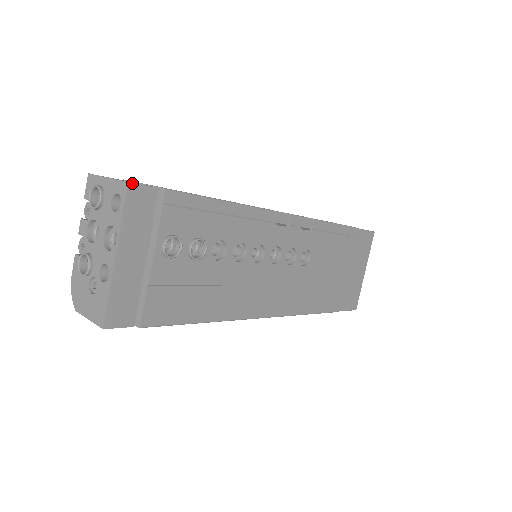
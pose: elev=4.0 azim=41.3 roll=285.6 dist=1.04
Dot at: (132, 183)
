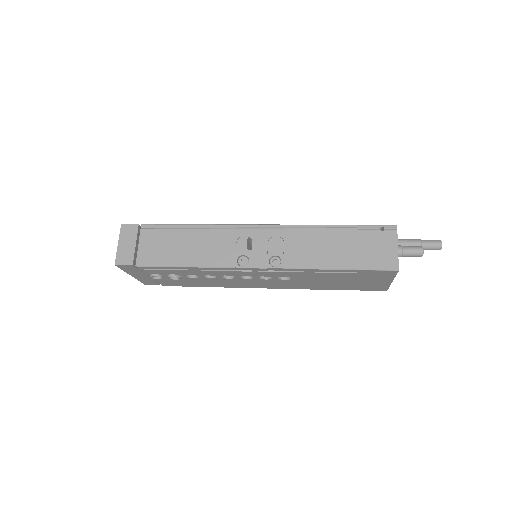
Dot at: (117, 265)
